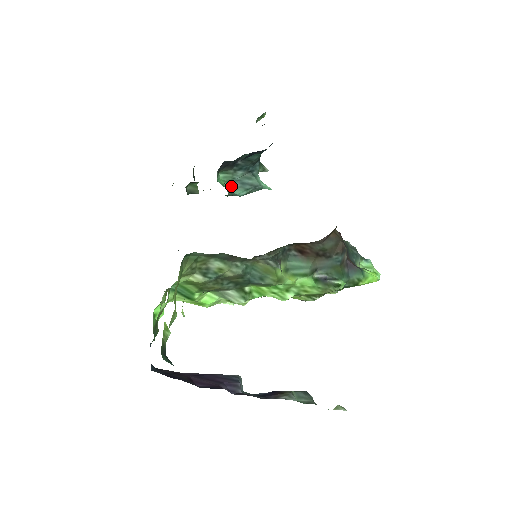
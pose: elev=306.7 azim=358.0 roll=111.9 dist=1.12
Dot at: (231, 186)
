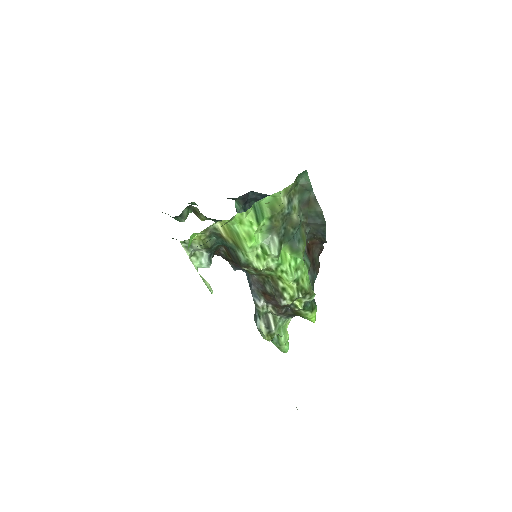
Dot at: occluded
